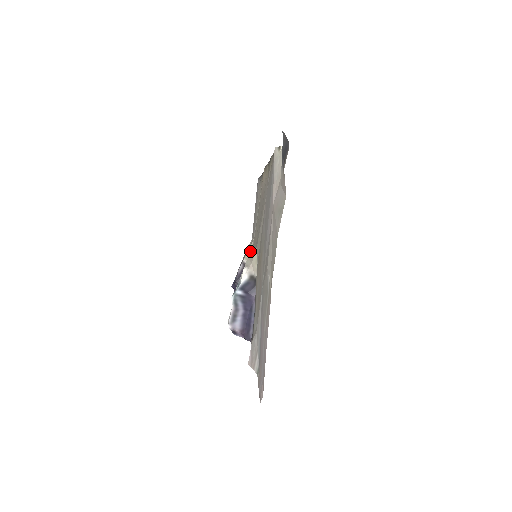
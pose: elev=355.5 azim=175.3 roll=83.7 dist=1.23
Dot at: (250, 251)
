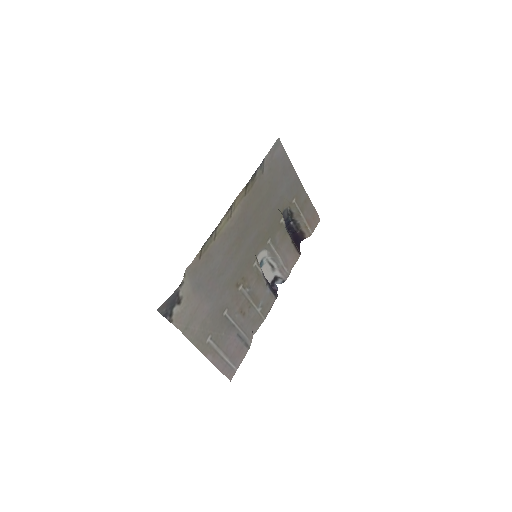
Dot at: (281, 213)
